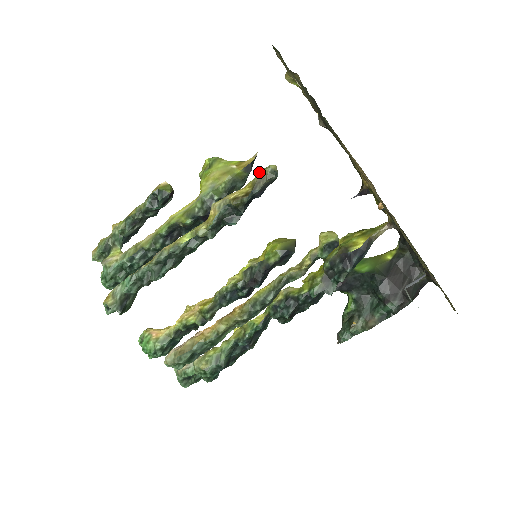
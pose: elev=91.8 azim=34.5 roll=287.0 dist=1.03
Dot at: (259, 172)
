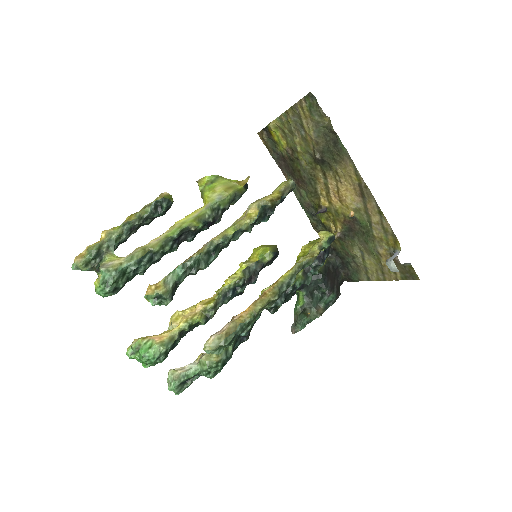
Dot at: (280, 184)
